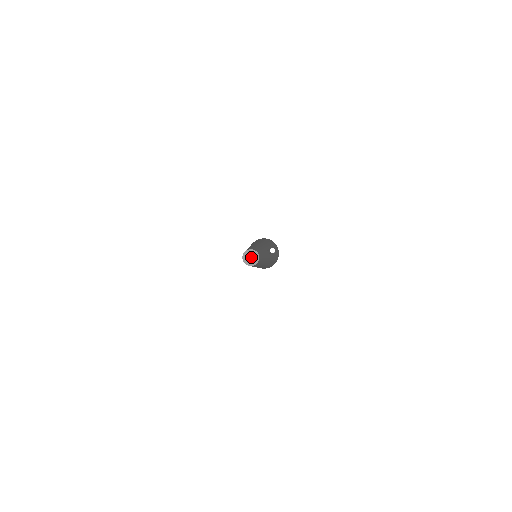
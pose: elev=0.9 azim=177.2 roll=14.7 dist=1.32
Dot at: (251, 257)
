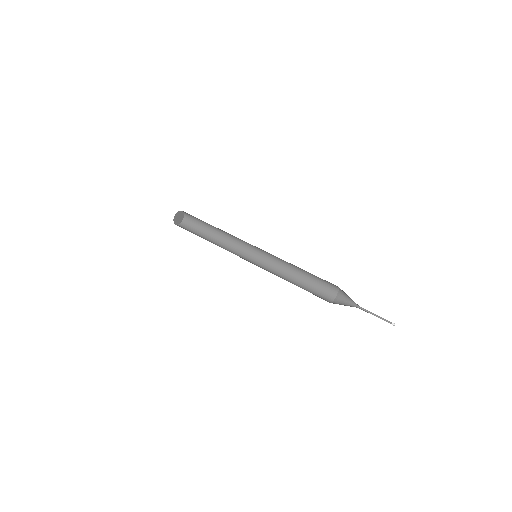
Dot at: (179, 217)
